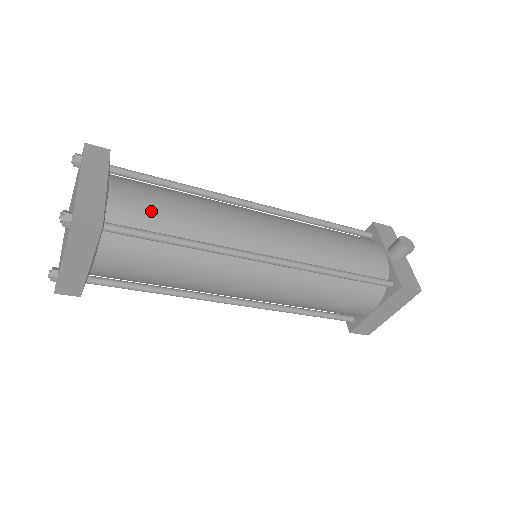
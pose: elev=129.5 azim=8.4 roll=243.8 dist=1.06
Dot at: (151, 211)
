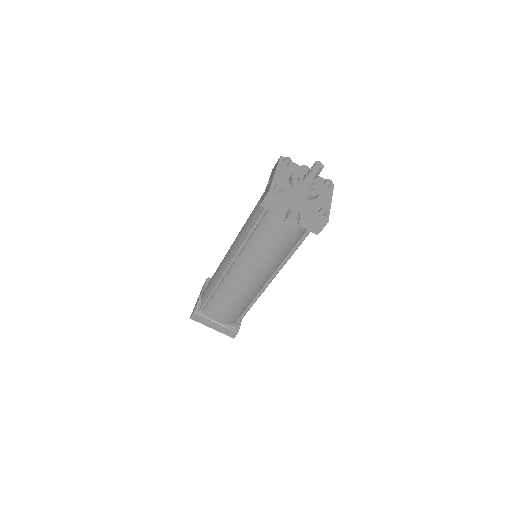
Dot at: (231, 315)
